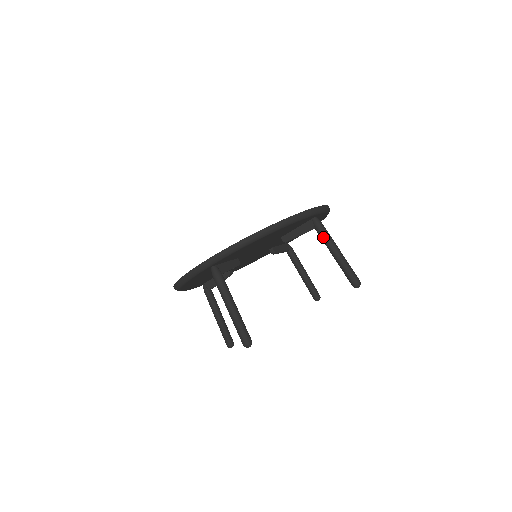
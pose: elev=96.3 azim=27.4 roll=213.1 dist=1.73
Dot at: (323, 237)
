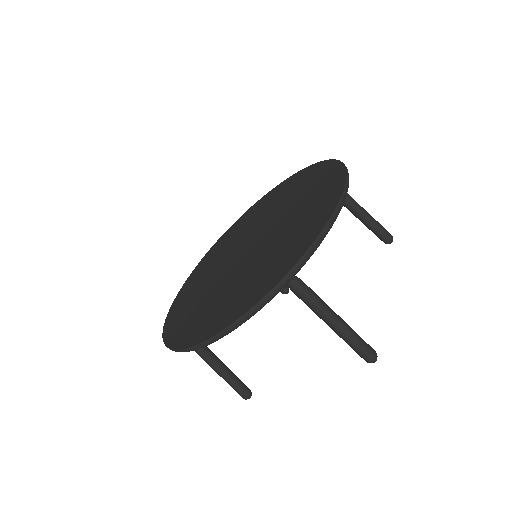
Dot at: occluded
